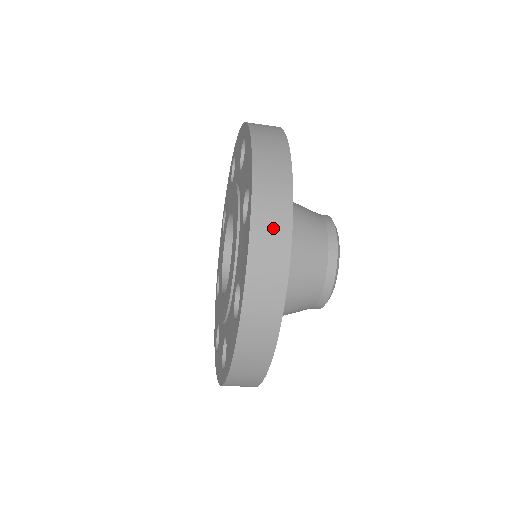
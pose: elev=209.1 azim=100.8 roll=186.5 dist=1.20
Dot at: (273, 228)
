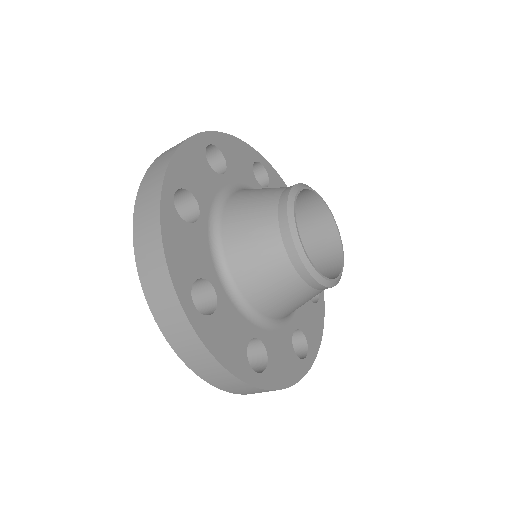
Dot at: (147, 228)
